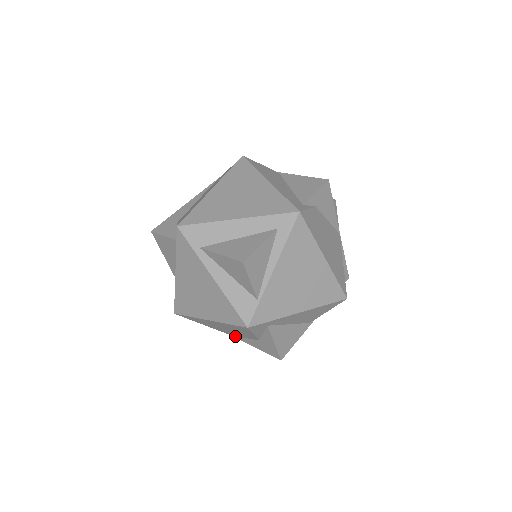
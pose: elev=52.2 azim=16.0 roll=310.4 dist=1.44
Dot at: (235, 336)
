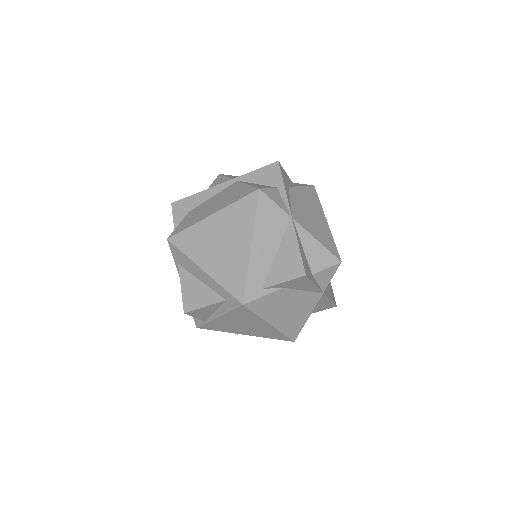
Dot at: occluded
